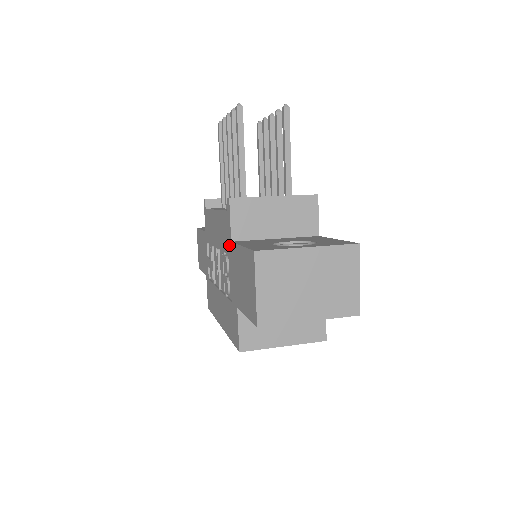
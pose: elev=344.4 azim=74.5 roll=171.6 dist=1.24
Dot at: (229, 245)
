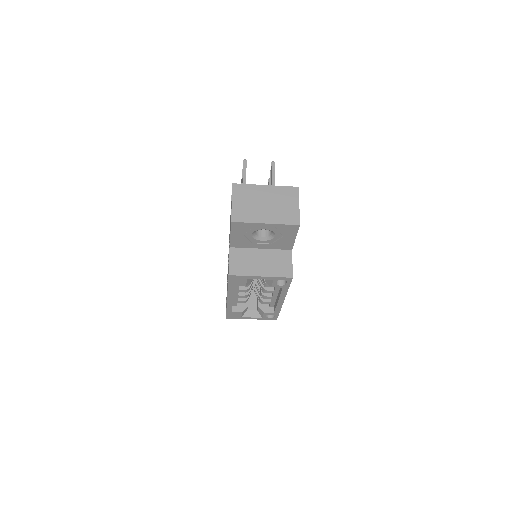
Dot at: occluded
